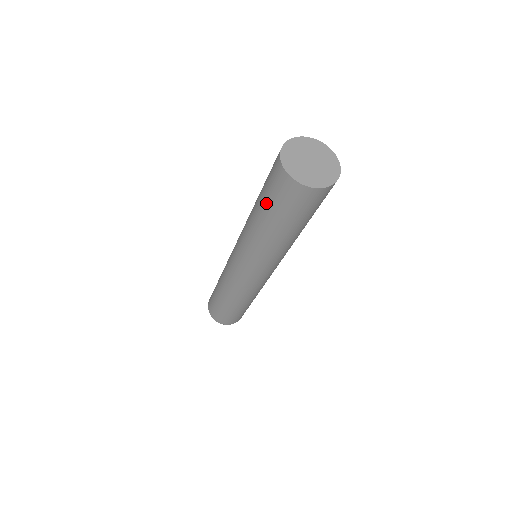
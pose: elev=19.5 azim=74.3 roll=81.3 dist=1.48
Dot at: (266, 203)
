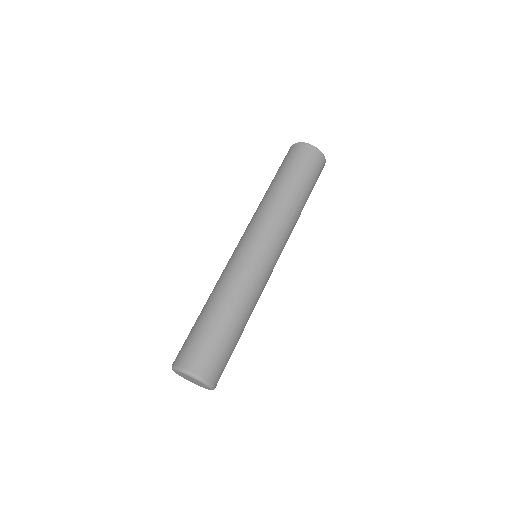
Dot at: (286, 169)
